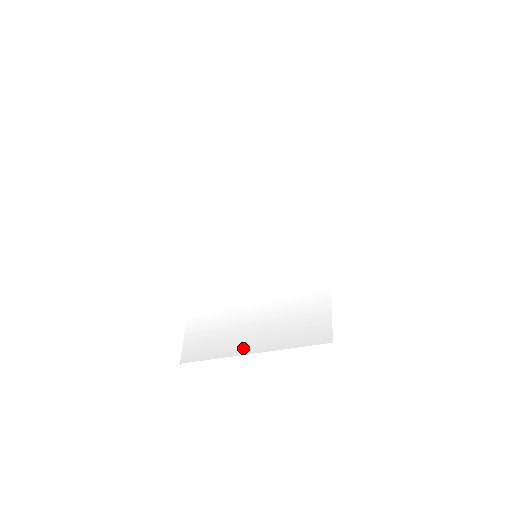
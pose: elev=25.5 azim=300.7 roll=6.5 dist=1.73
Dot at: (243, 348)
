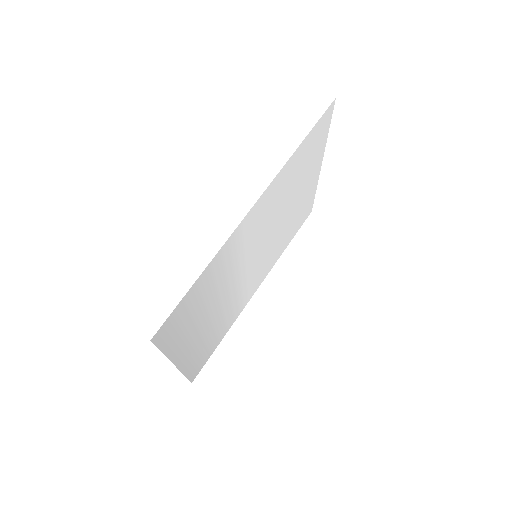
Dot at: (183, 361)
